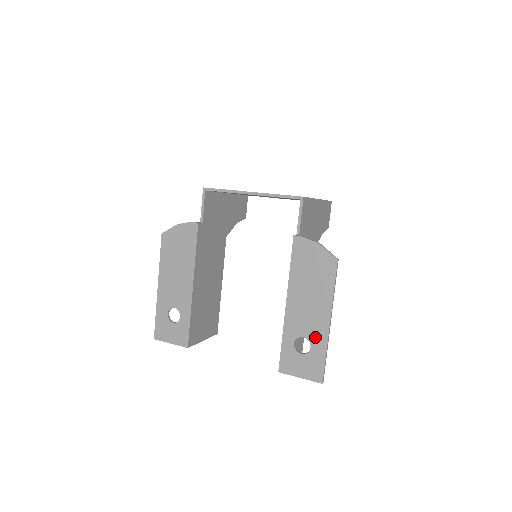
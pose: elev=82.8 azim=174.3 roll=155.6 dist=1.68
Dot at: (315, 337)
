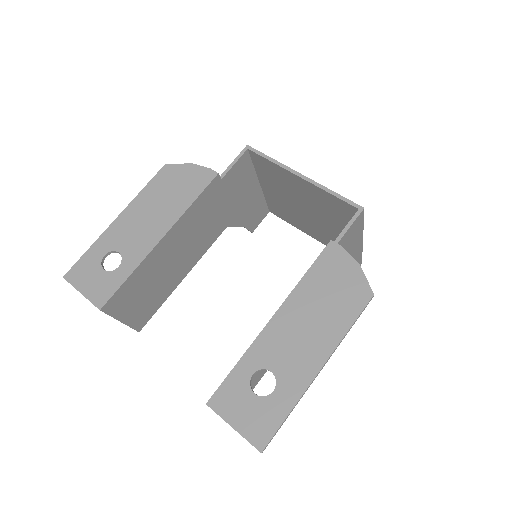
Dot at: (288, 379)
